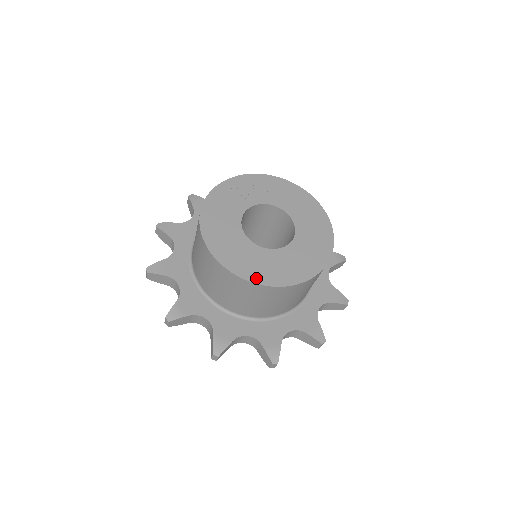
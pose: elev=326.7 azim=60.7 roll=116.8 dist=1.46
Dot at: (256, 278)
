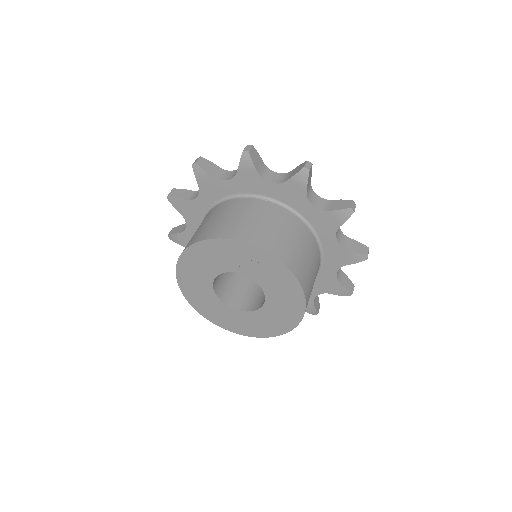
Dot at: (201, 311)
